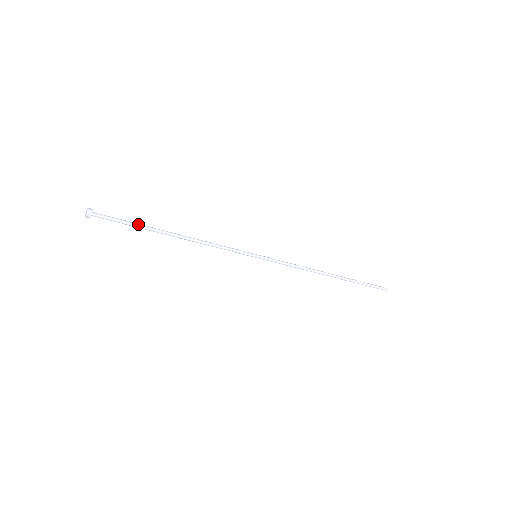
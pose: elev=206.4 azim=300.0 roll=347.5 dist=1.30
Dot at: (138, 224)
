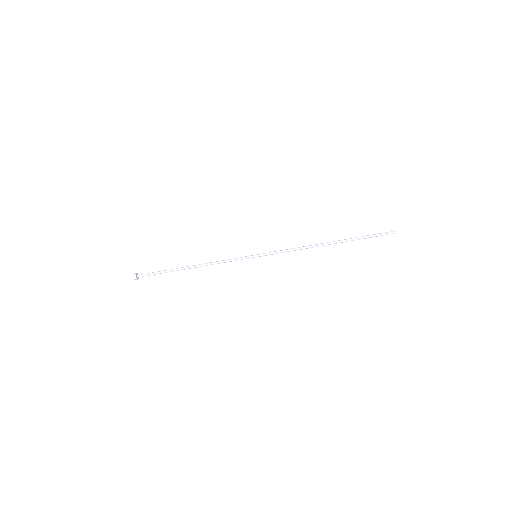
Dot at: (166, 270)
